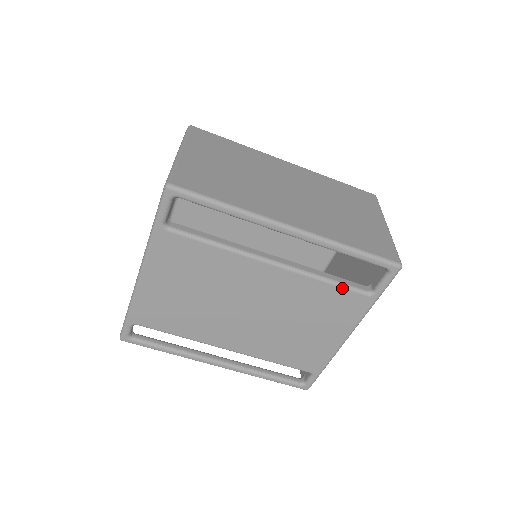
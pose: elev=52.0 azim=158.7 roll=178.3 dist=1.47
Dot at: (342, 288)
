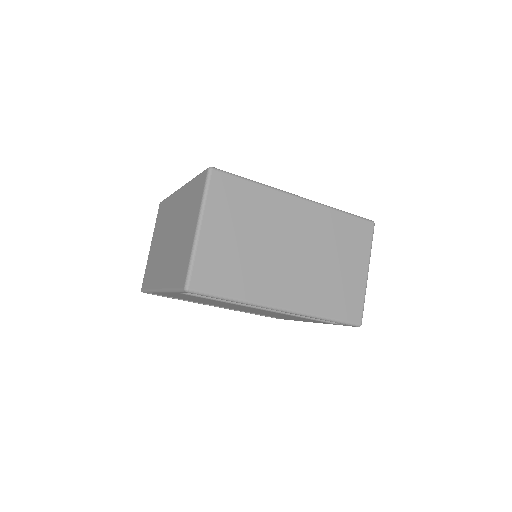
Dot at: (314, 320)
